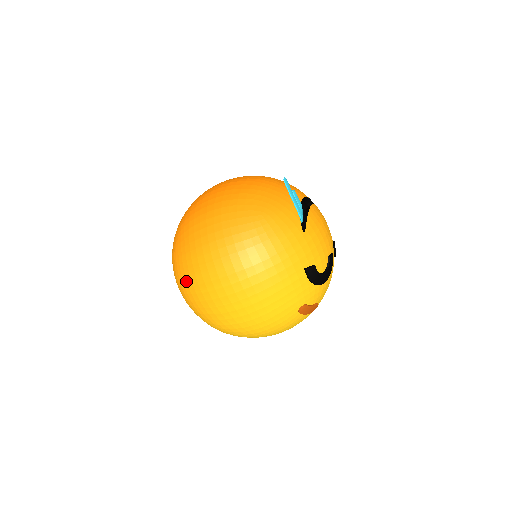
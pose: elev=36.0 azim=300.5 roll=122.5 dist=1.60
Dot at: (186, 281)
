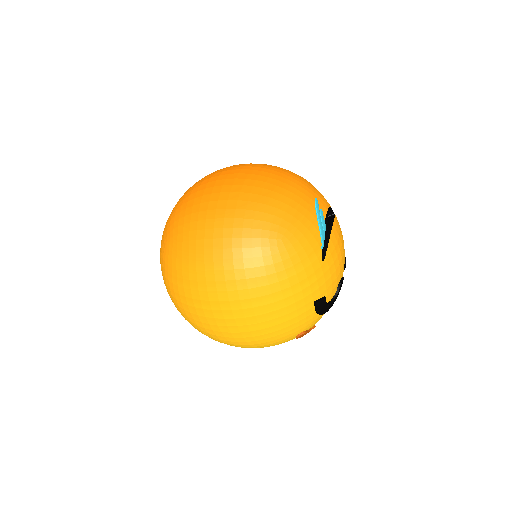
Dot at: (177, 288)
